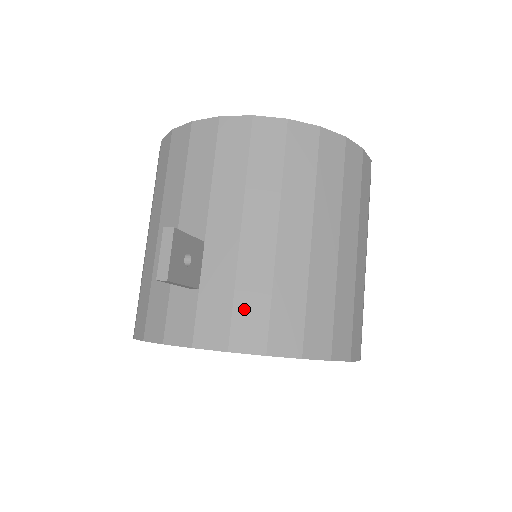
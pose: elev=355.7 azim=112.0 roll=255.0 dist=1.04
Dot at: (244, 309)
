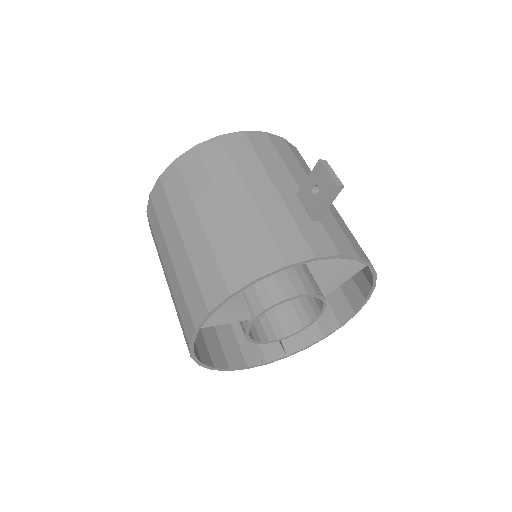
Dot at: (348, 235)
